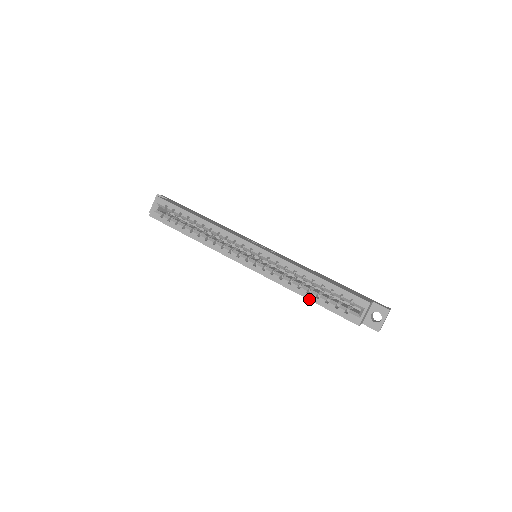
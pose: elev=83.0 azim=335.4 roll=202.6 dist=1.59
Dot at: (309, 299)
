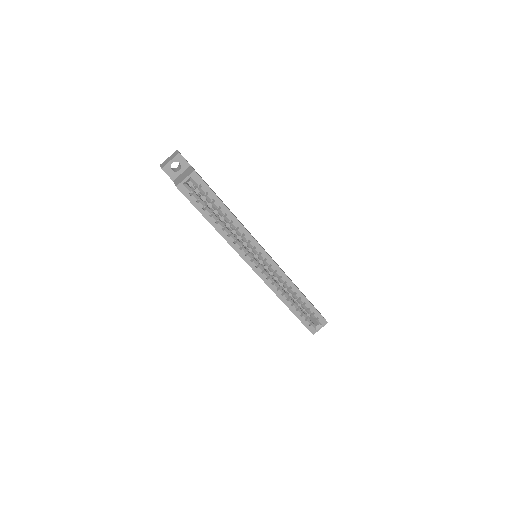
Dot at: (291, 310)
